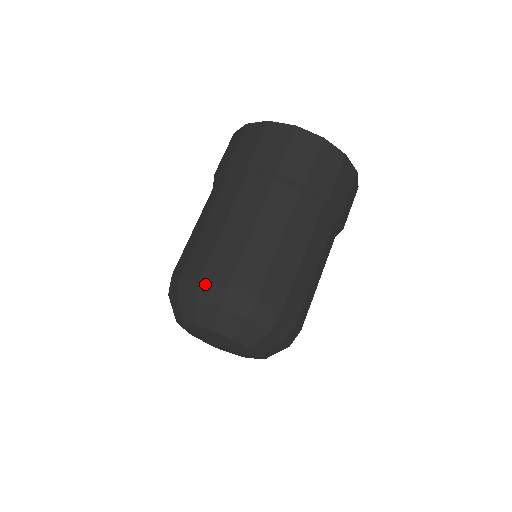
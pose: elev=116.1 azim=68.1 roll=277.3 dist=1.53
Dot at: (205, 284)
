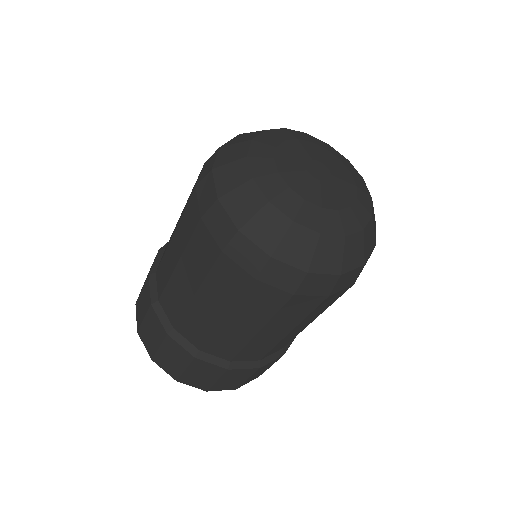
Dot at: occluded
